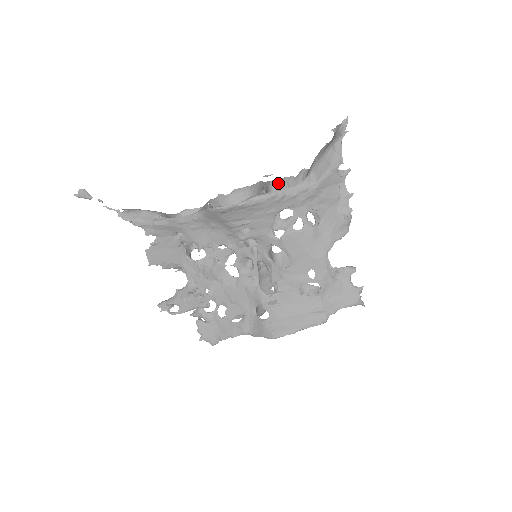
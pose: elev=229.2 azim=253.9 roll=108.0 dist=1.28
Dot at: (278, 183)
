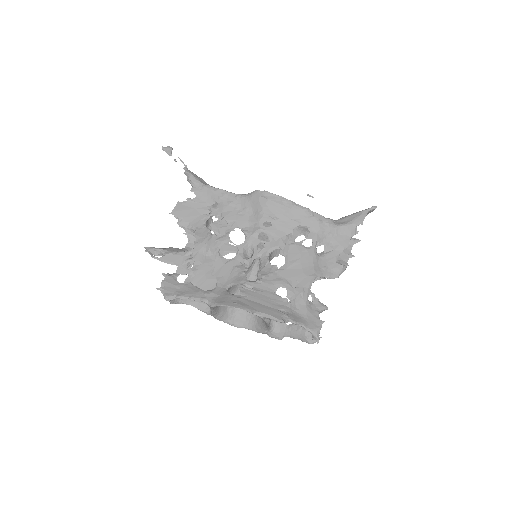
Dot at: (302, 228)
